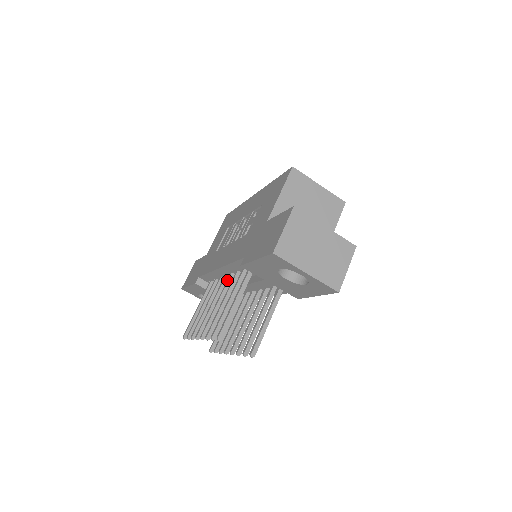
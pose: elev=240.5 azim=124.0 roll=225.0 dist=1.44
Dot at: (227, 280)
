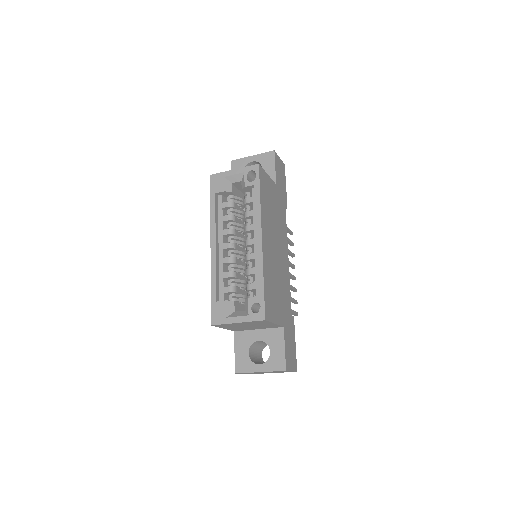
Dot at: occluded
